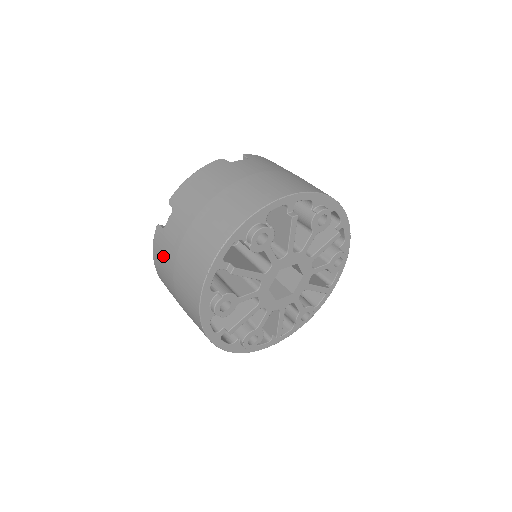
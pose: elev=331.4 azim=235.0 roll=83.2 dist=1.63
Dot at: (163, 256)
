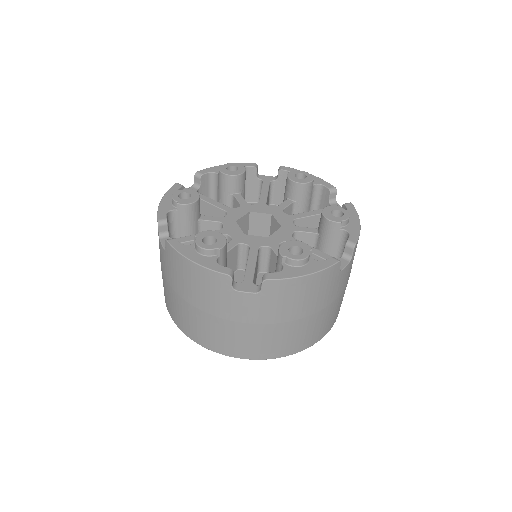
Dot at: occluded
